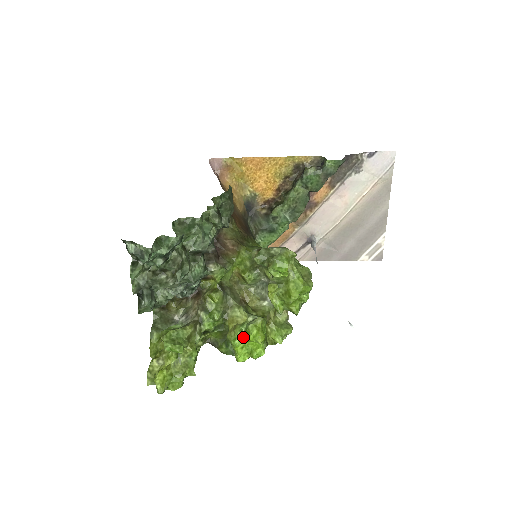
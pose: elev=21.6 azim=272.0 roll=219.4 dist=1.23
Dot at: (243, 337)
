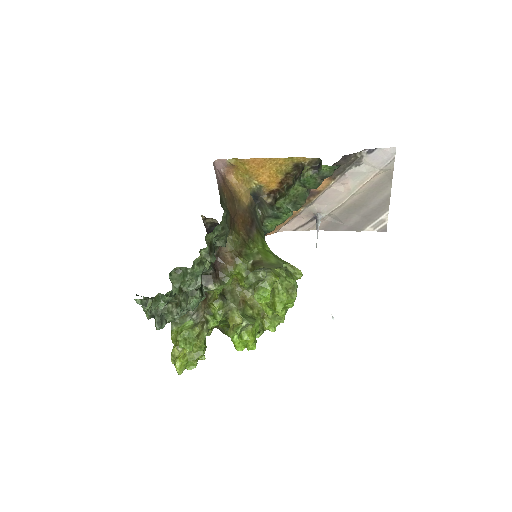
Dot at: occluded
